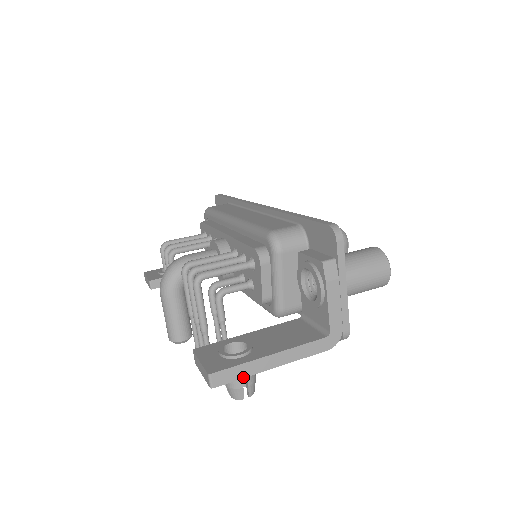
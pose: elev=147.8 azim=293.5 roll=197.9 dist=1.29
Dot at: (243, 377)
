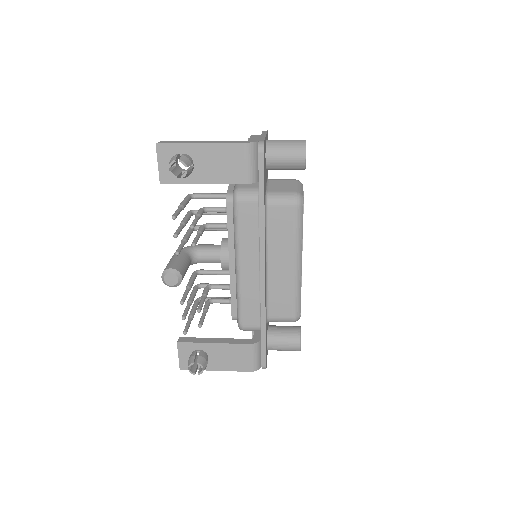
Dot at: (178, 143)
